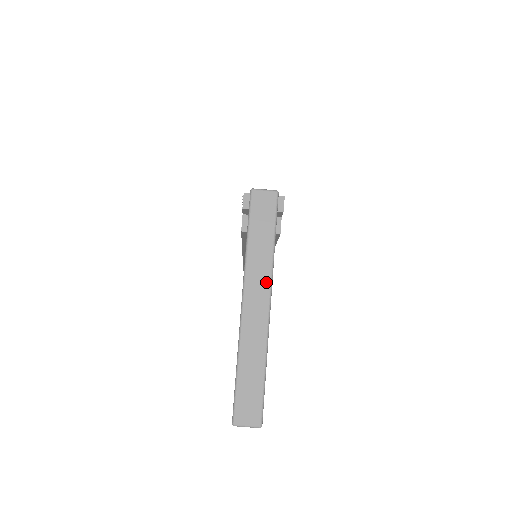
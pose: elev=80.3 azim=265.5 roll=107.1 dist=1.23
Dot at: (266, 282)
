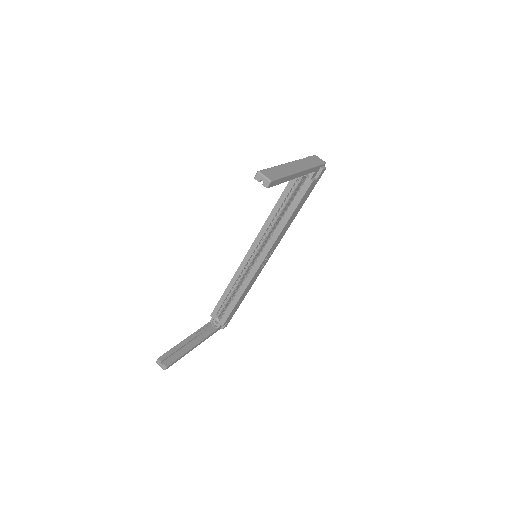
Dot at: (305, 167)
